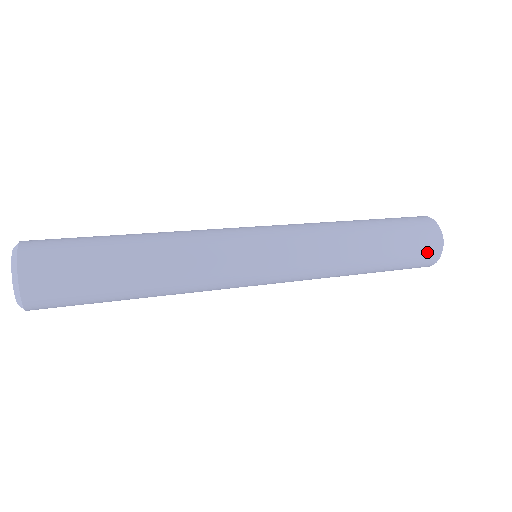
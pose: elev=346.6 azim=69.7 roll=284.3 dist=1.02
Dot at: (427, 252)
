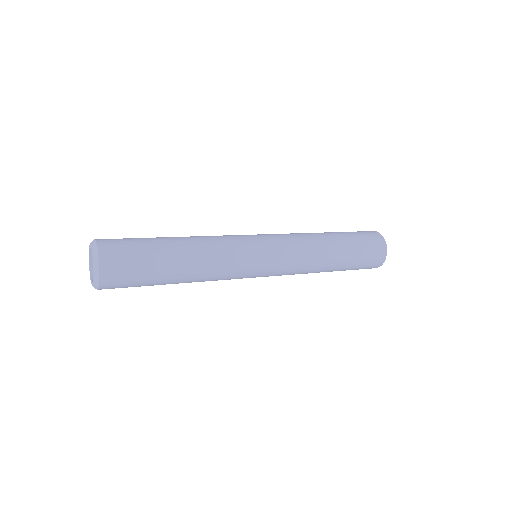
Dot at: (373, 263)
